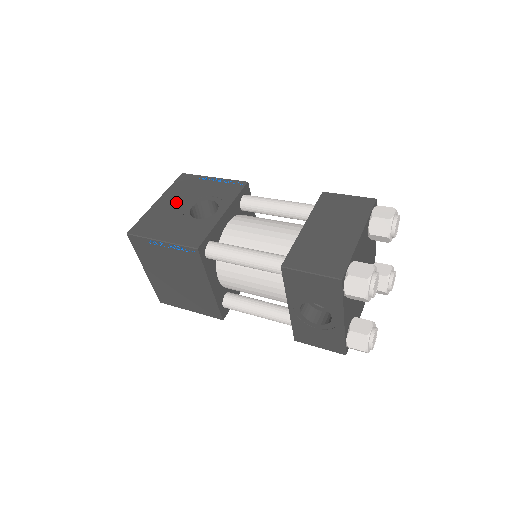
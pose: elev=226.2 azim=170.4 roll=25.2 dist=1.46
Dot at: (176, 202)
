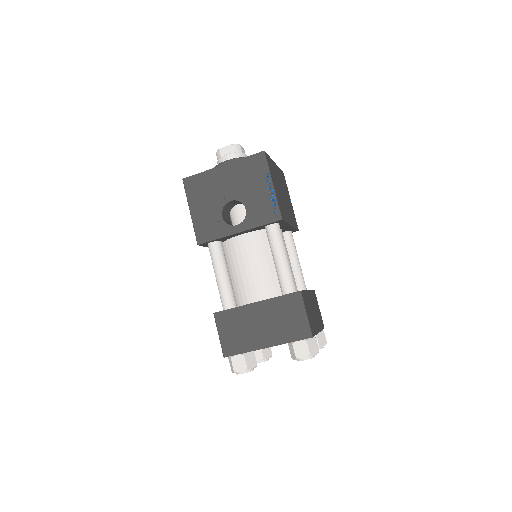
Dot at: (229, 183)
